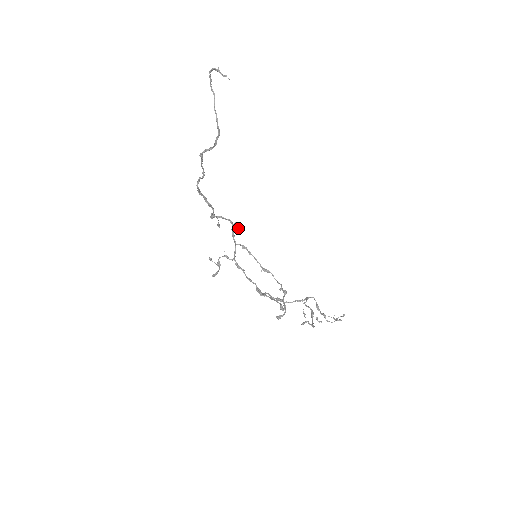
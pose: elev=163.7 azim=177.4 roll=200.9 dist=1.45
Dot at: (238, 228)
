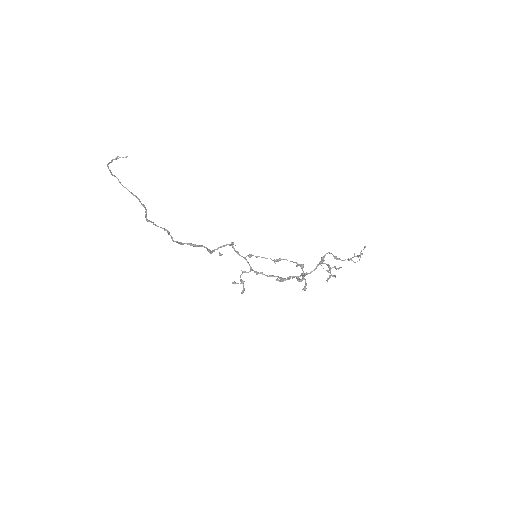
Dot at: (235, 245)
